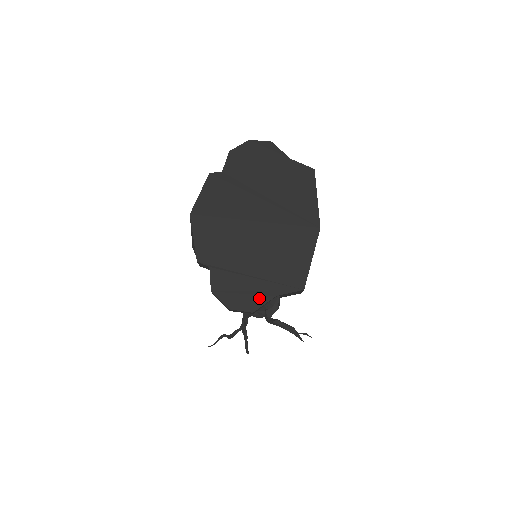
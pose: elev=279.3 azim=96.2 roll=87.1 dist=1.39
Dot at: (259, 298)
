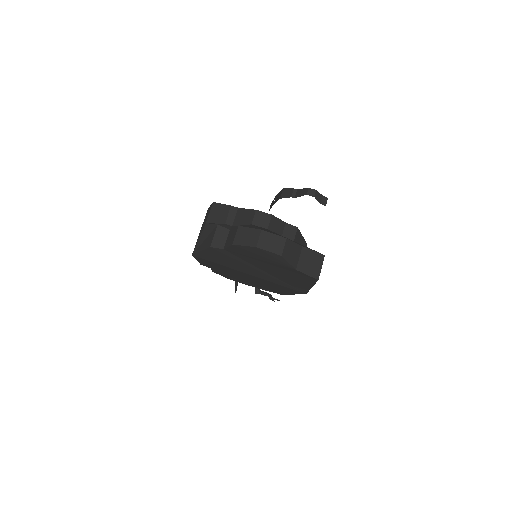
Dot at: occluded
